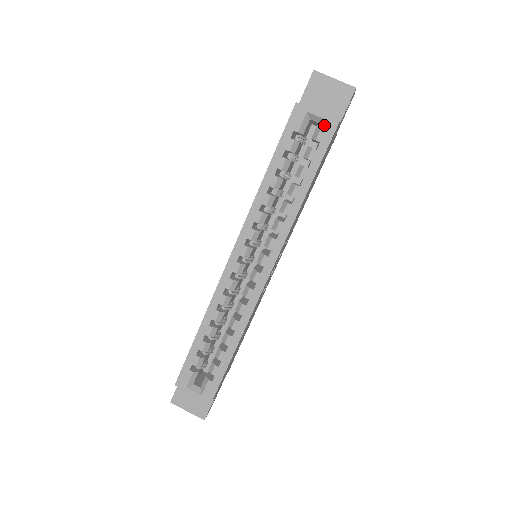
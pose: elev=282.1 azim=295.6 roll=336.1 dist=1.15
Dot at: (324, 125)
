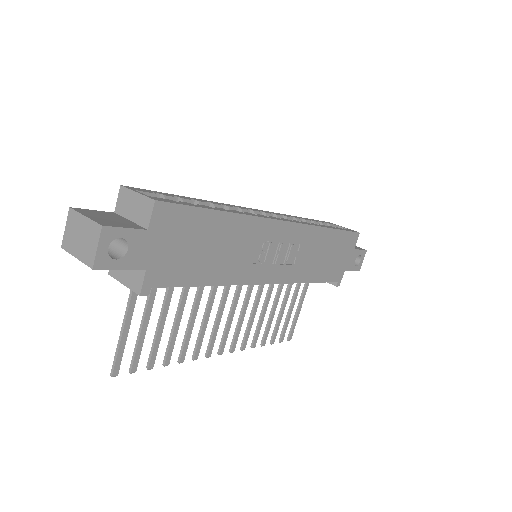
Dot at: (349, 229)
